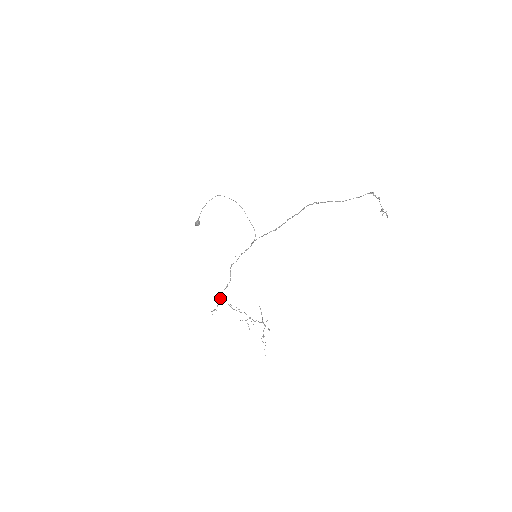
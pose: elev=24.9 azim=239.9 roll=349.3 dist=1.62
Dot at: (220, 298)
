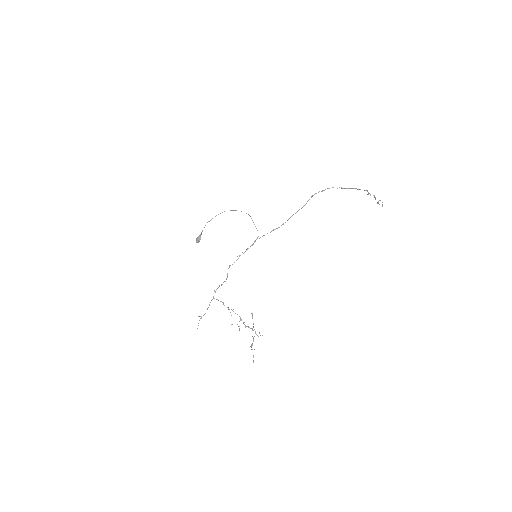
Dot at: occluded
